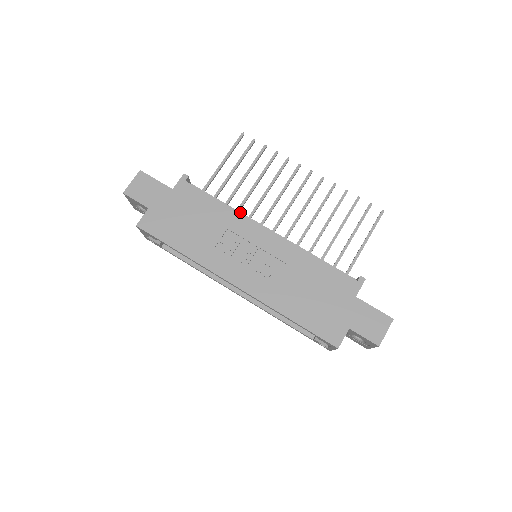
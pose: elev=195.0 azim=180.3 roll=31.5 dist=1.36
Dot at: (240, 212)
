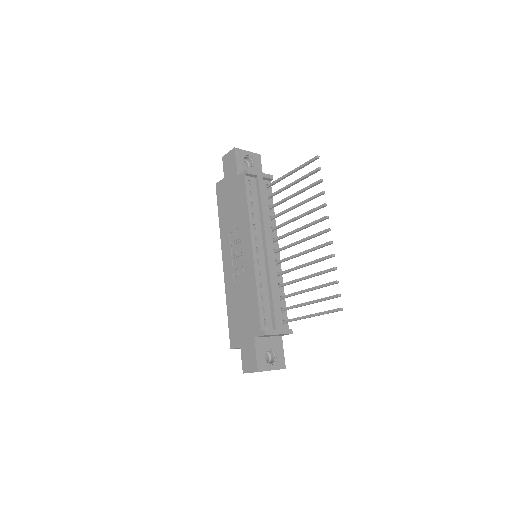
Dot at: (263, 220)
